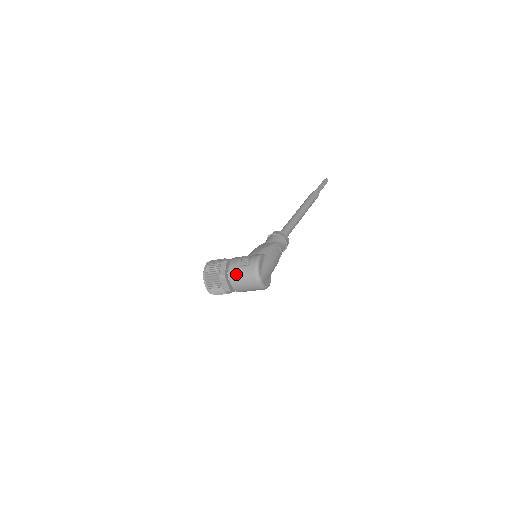
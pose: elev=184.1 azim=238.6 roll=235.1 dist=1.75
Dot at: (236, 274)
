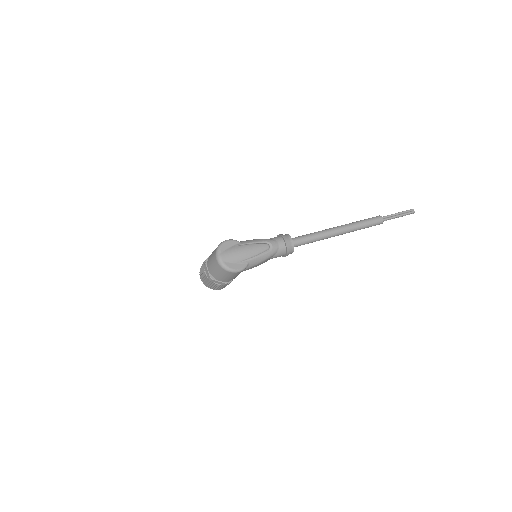
Dot at: (210, 257)
